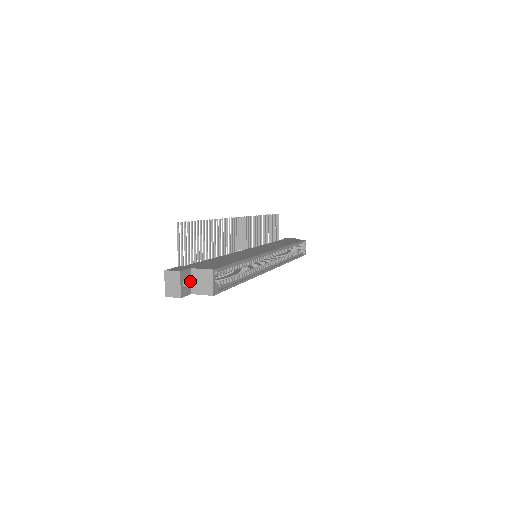
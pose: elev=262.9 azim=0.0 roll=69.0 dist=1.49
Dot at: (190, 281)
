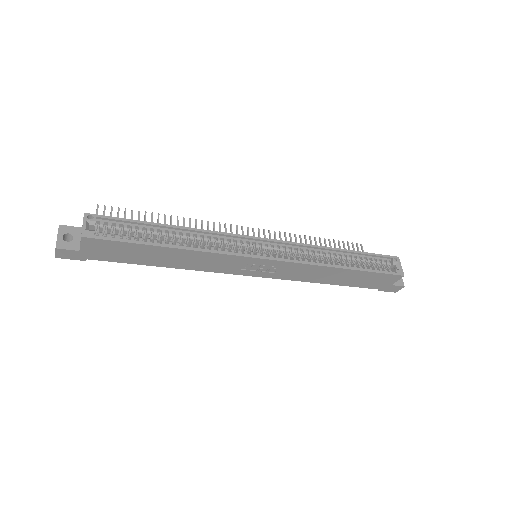
Dot at: (79, 239)
